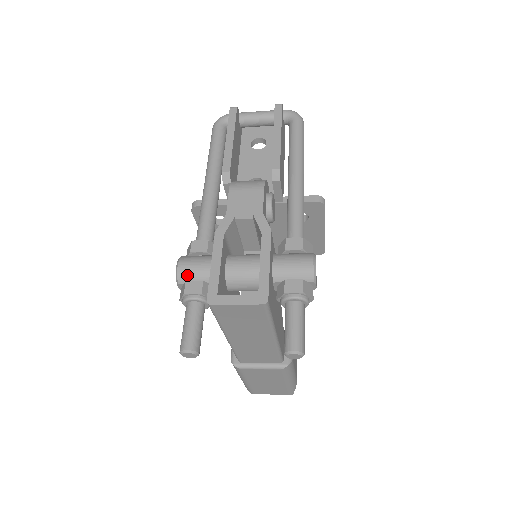
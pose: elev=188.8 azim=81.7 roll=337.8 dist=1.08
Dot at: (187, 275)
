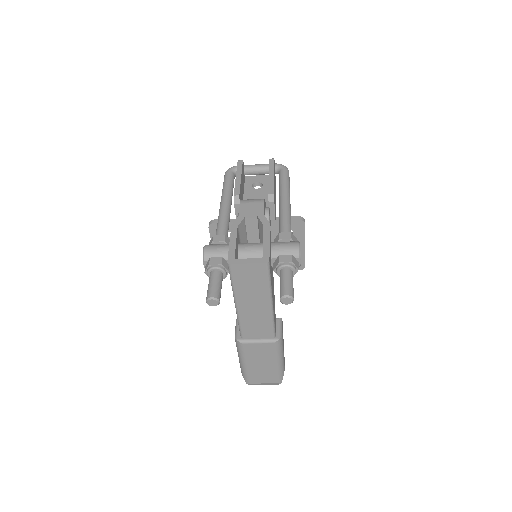
Dot at: (211, 254)
